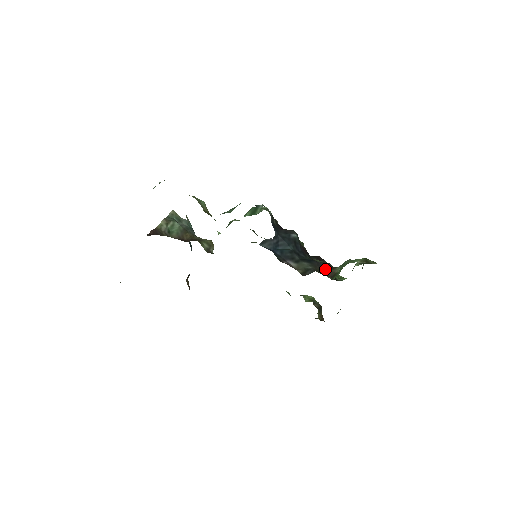
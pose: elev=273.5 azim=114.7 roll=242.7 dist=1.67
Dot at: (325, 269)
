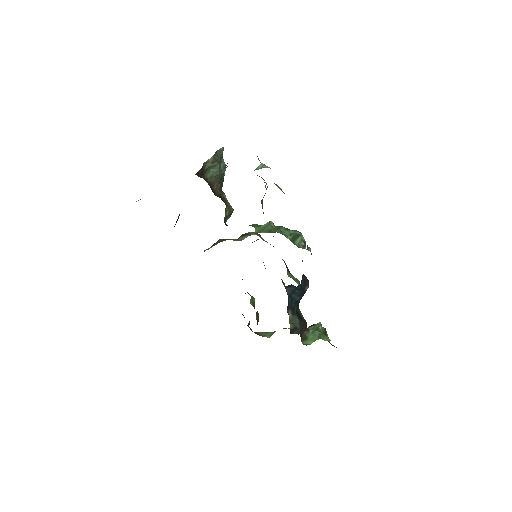
Dot at: (303, 329)
